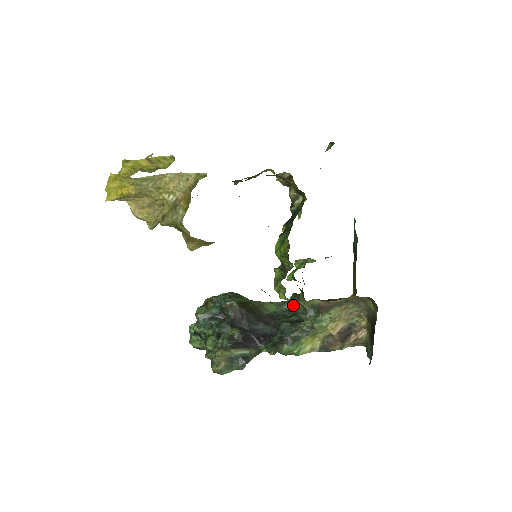
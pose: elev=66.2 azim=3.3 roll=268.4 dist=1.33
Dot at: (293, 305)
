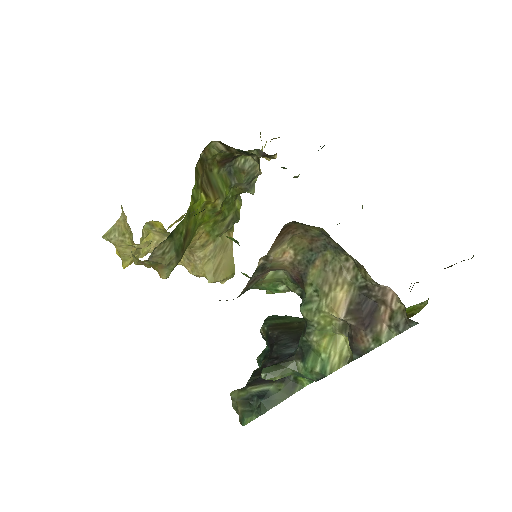
Dot at: occluded
